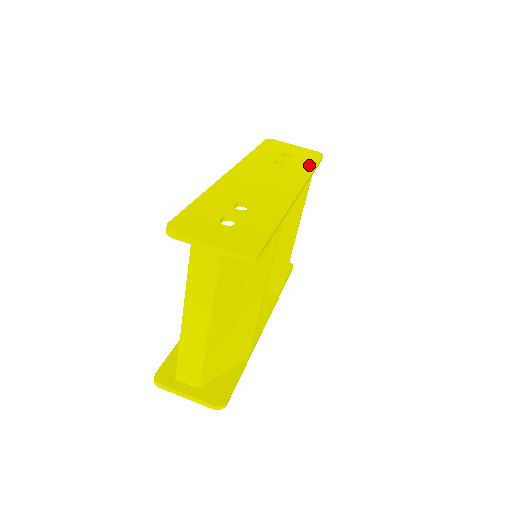
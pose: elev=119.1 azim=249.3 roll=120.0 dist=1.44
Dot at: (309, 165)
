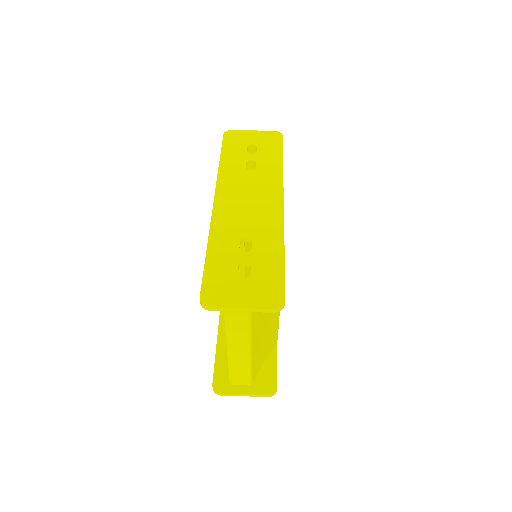
Dot at: (276, 157)
